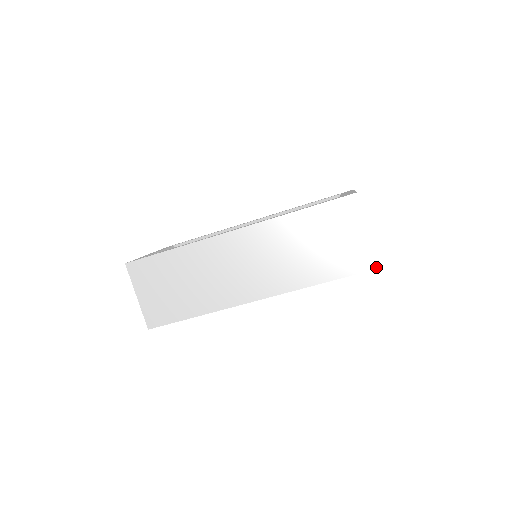
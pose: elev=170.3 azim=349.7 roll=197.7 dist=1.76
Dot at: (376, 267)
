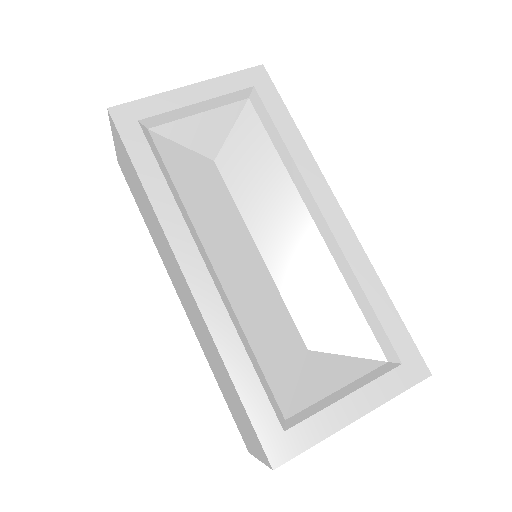
Dot at: (248, 450)
